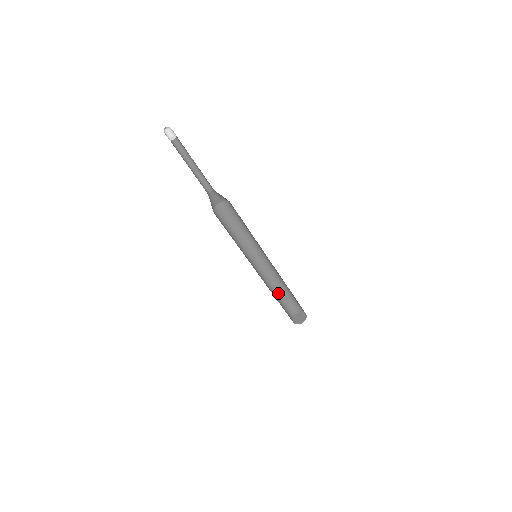
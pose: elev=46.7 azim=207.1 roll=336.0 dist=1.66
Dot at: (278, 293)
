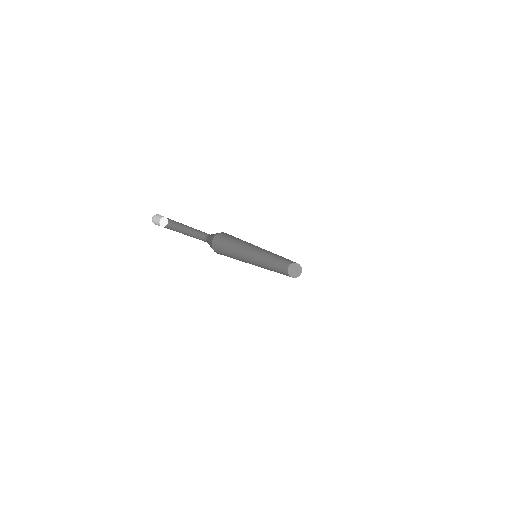
Dot at: (282, 257)
